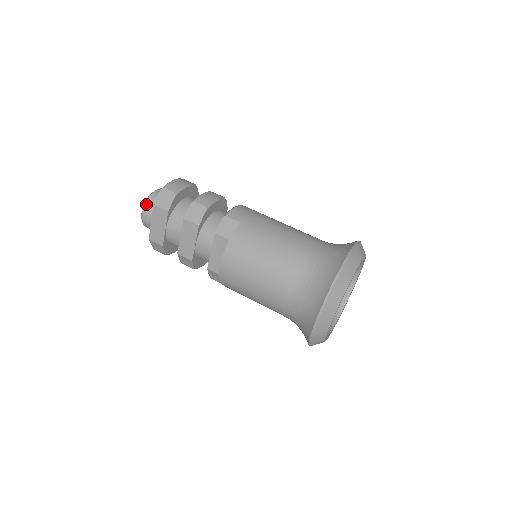
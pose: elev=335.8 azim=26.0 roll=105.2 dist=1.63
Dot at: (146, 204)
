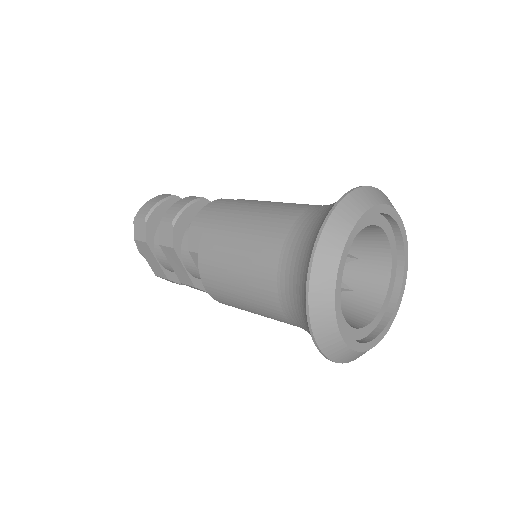
Dot at: occluded
